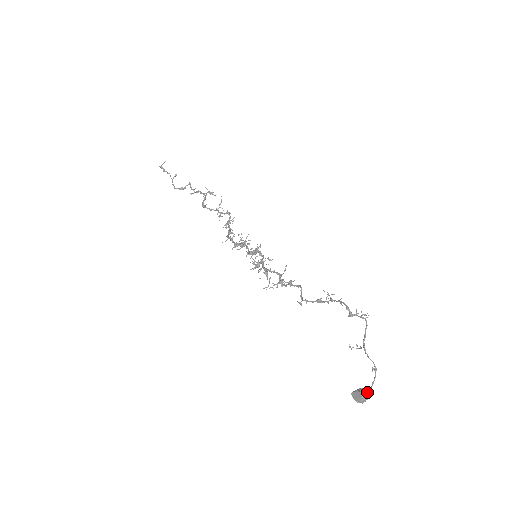
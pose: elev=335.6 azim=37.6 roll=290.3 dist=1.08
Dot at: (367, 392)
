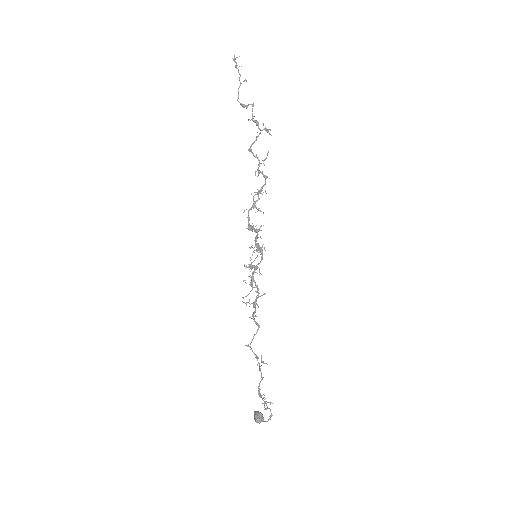
Dot at: (263, 419)
